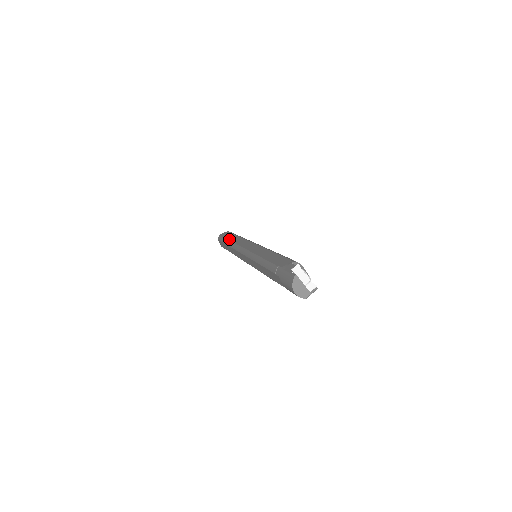
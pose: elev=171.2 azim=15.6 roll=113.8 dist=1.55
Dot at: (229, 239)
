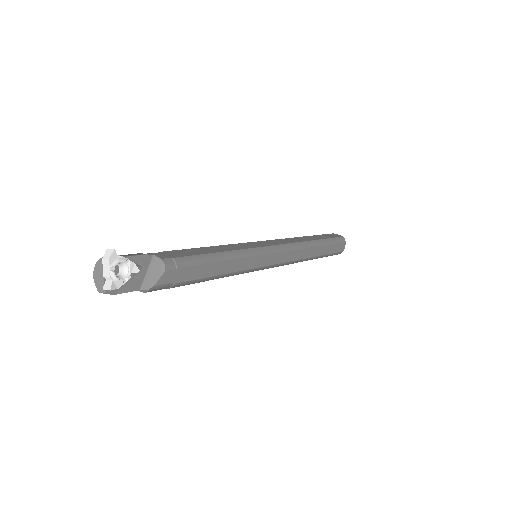
Dot at: (308, 236)
